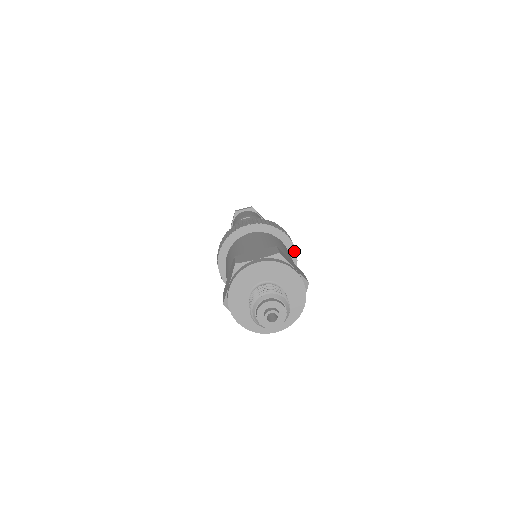
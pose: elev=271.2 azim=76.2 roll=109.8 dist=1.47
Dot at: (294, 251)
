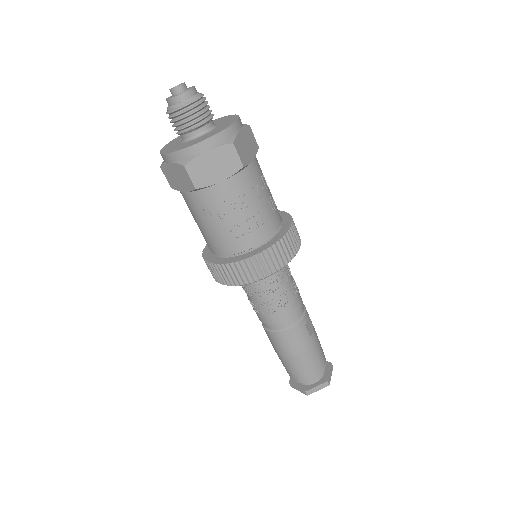
Dot at: occluded
